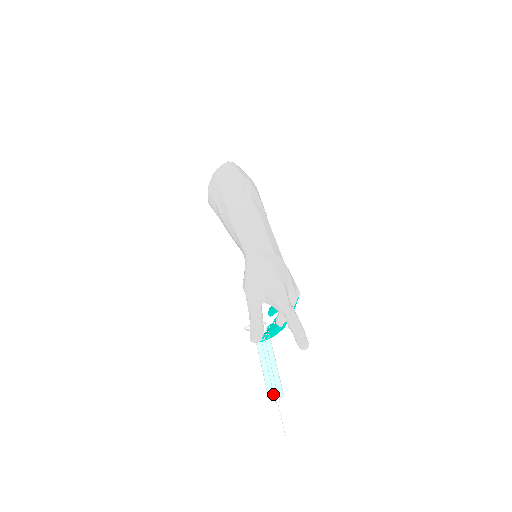
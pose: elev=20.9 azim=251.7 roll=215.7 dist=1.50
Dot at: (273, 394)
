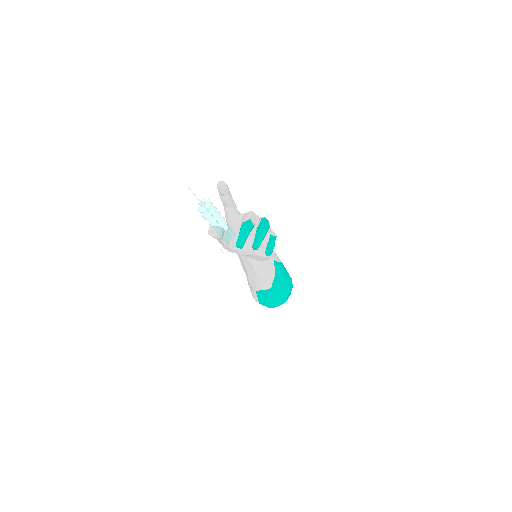
Dot at: (199, 206)
